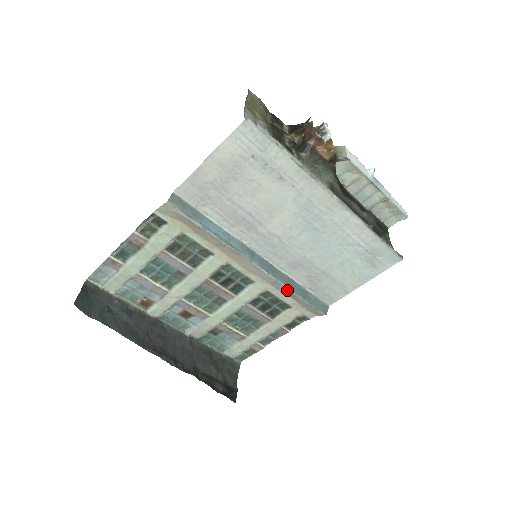
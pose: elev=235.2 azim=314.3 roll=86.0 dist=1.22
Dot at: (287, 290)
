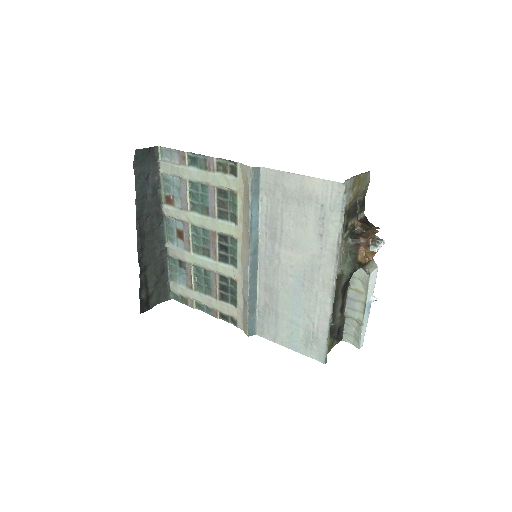
Dot at: (247, 295)
